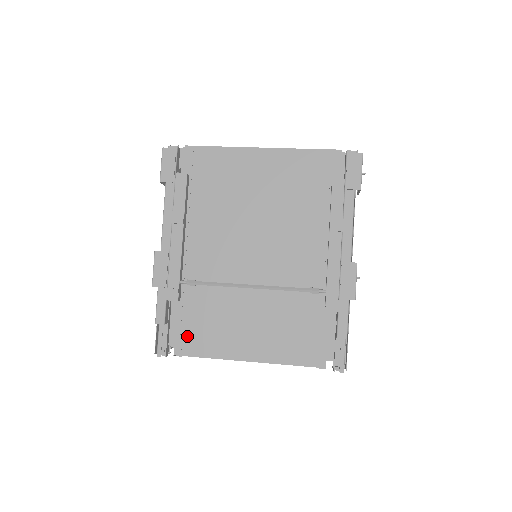
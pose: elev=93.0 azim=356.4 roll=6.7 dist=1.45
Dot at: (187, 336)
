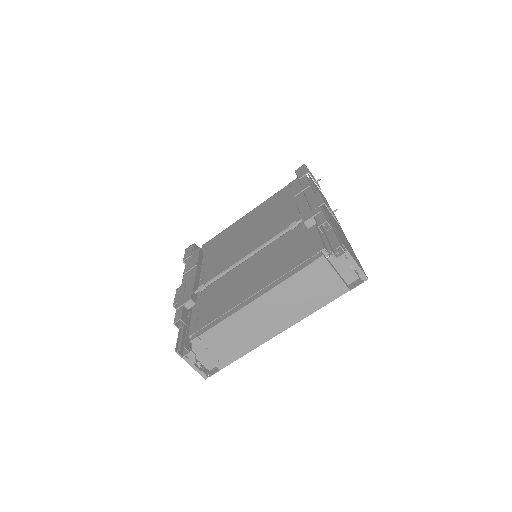
Dot at: (202, 322)
